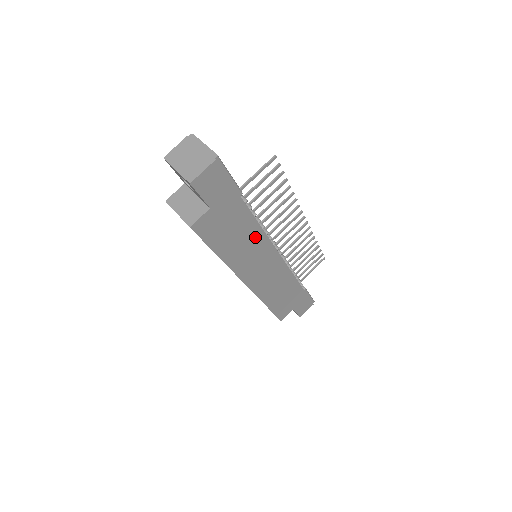
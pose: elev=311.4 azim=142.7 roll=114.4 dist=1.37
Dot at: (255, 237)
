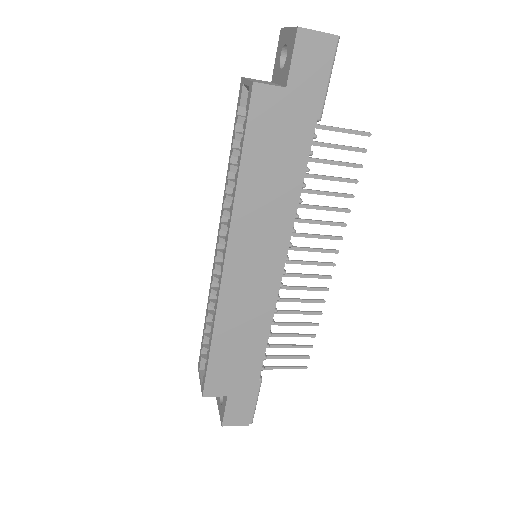
Dot at: (285, 200)
